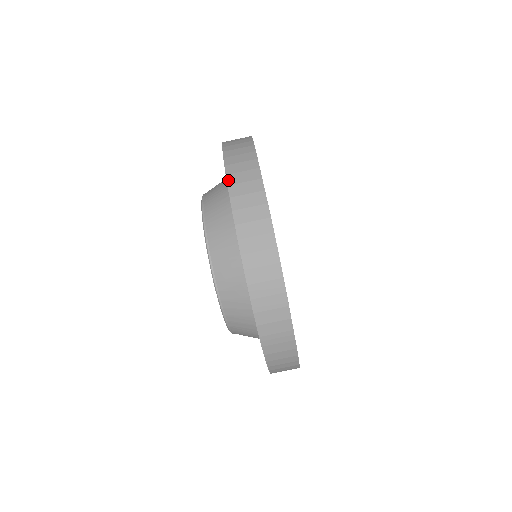
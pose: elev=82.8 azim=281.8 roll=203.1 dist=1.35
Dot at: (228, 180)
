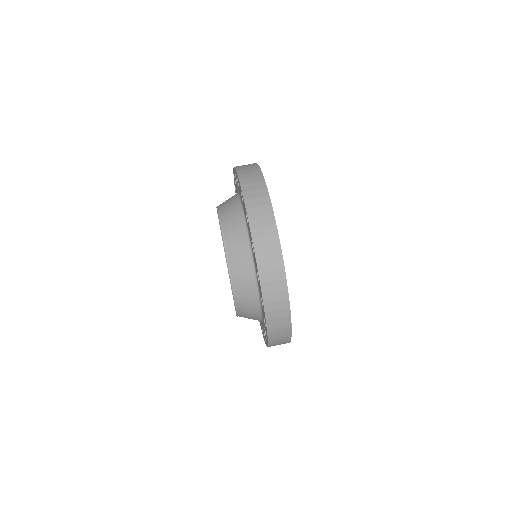
Dot at: (248, 214)
